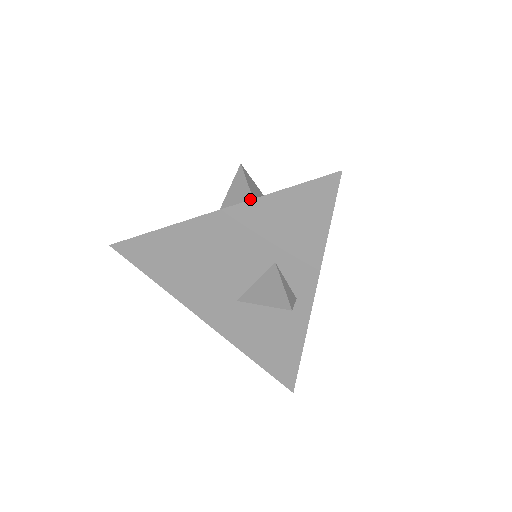
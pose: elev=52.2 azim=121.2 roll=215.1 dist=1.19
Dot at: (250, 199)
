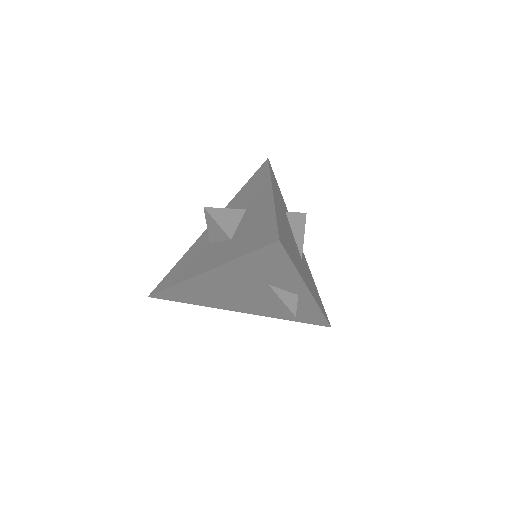
Dot at: (226, 236)
